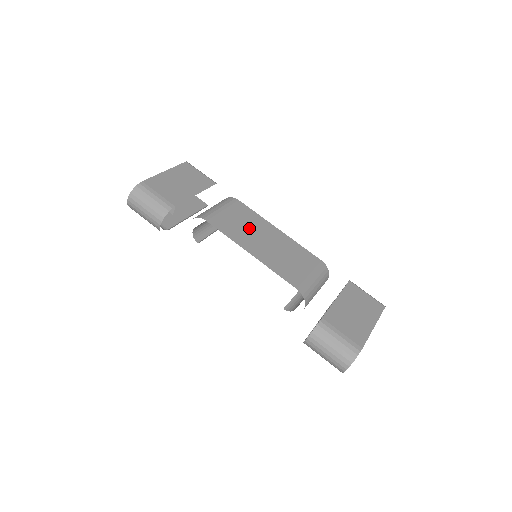
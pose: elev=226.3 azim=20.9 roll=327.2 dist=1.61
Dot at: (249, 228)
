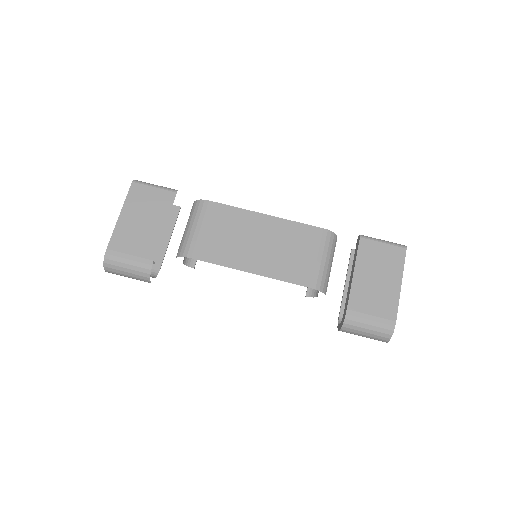
Dot at: (235, 236)
